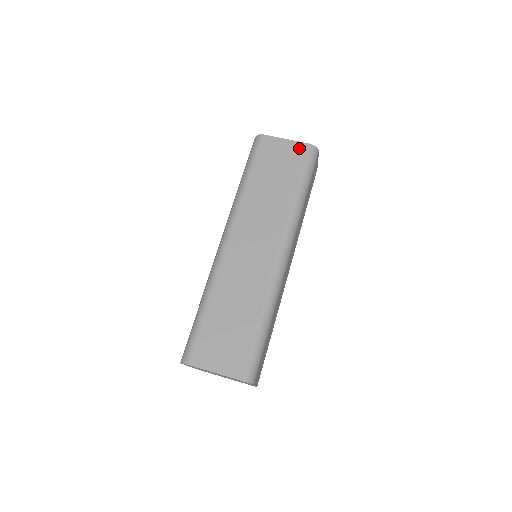
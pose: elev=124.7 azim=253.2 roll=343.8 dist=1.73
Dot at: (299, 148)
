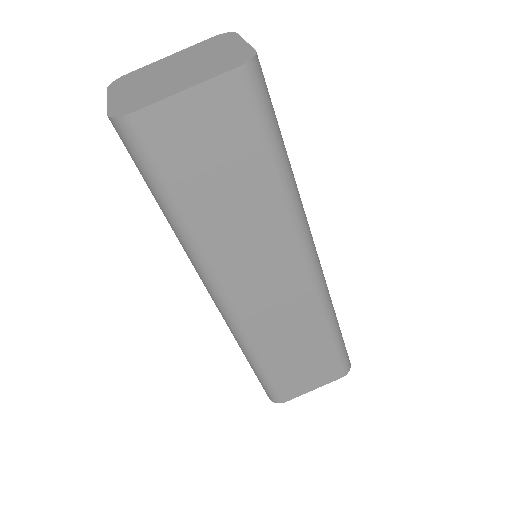
Dot at: (225, 93)
